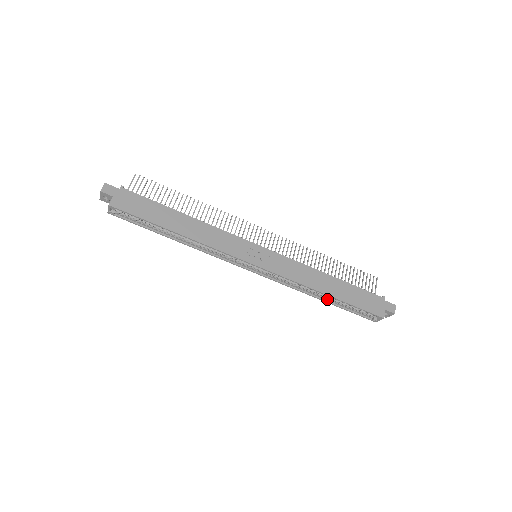
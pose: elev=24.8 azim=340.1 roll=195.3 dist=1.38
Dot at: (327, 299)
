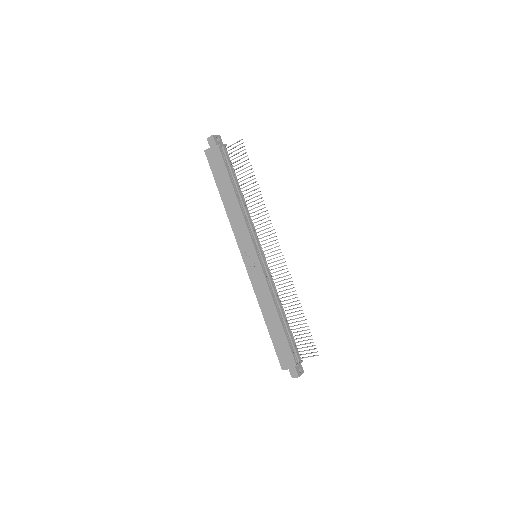
Dot at: occluded
